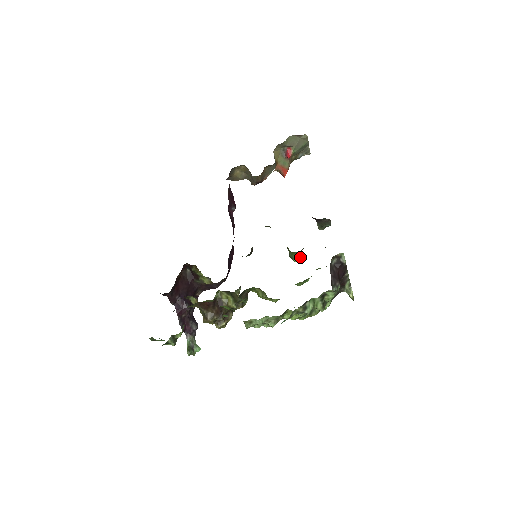
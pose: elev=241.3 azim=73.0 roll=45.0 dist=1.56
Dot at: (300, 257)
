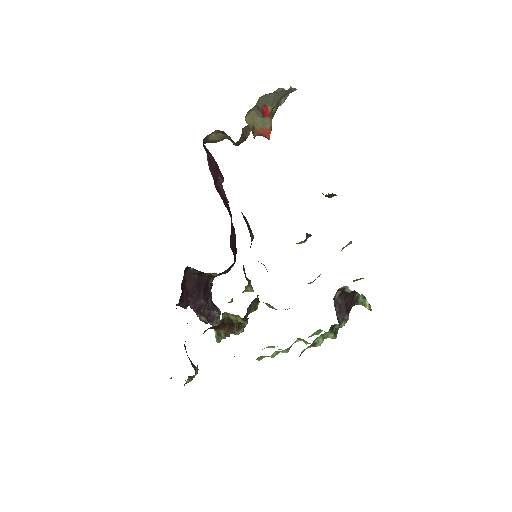
Dot at: (308, 237)
